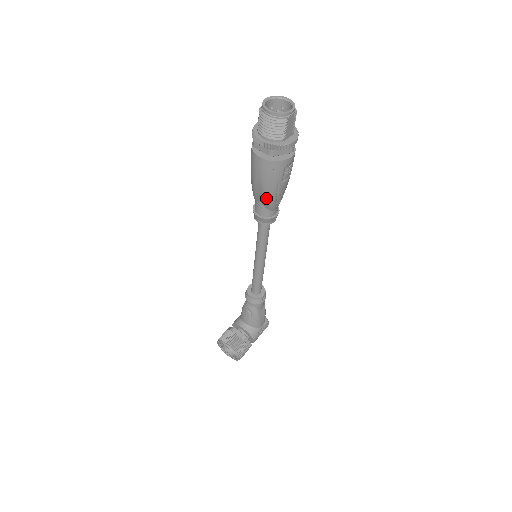
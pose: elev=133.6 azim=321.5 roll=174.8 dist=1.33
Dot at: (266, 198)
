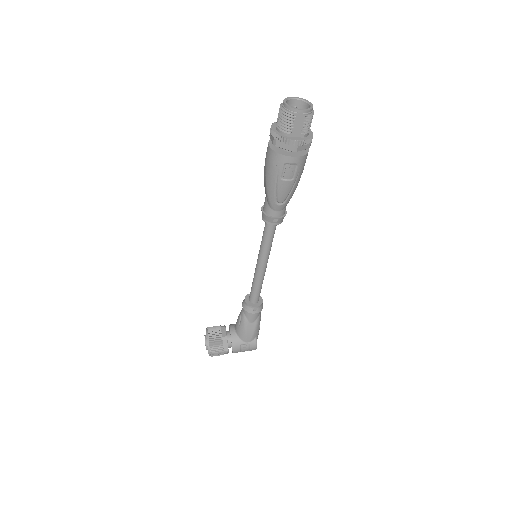
Dot at: (267, 191)
